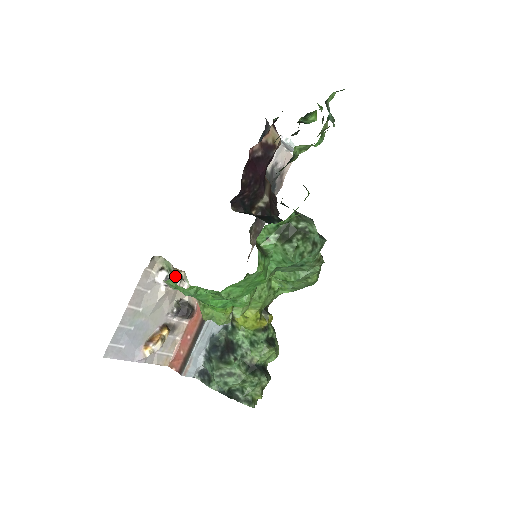
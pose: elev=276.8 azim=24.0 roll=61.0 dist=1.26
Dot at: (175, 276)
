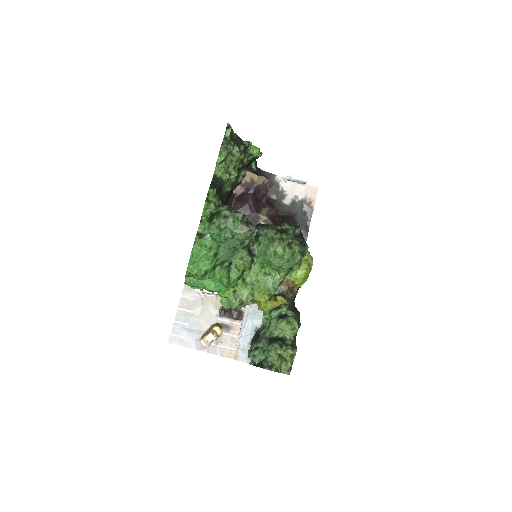
Dot at: occluded
